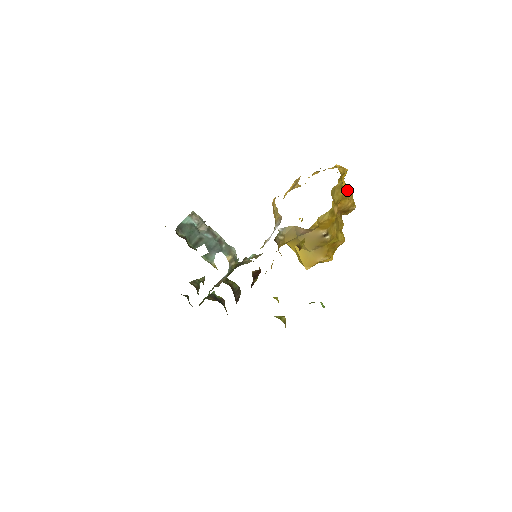
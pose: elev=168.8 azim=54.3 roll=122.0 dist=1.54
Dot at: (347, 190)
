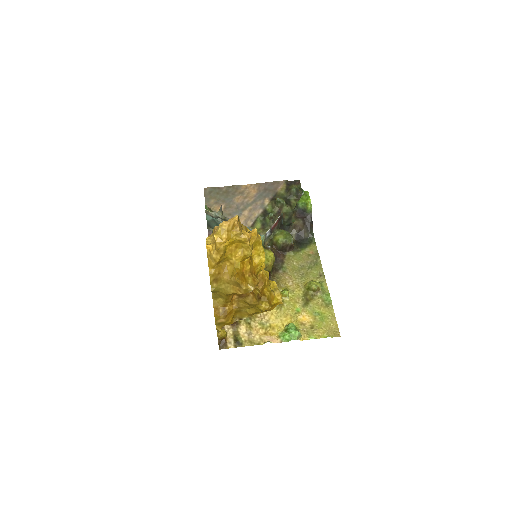
Dot at: (230, 281)
